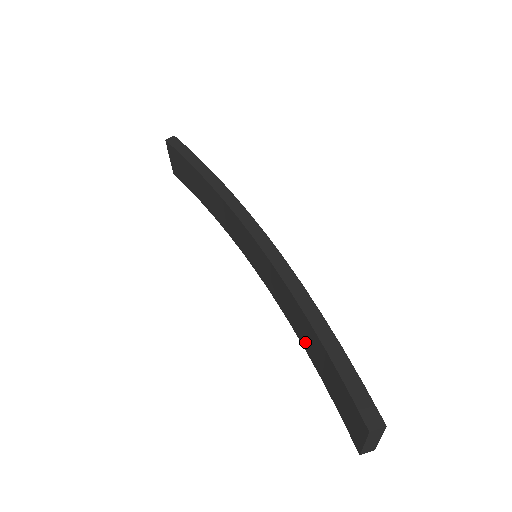
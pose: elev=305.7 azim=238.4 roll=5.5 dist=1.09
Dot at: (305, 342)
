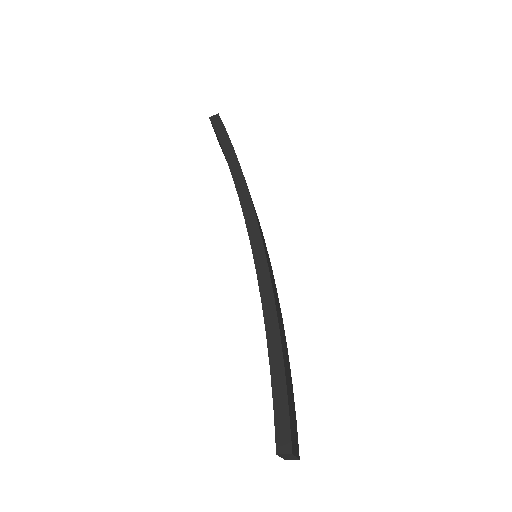
Dot at: occluded
